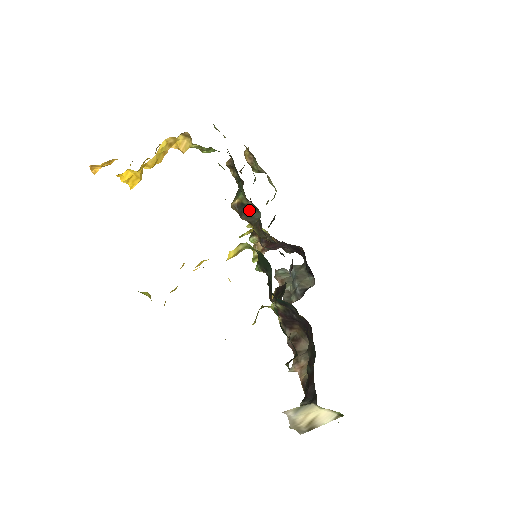
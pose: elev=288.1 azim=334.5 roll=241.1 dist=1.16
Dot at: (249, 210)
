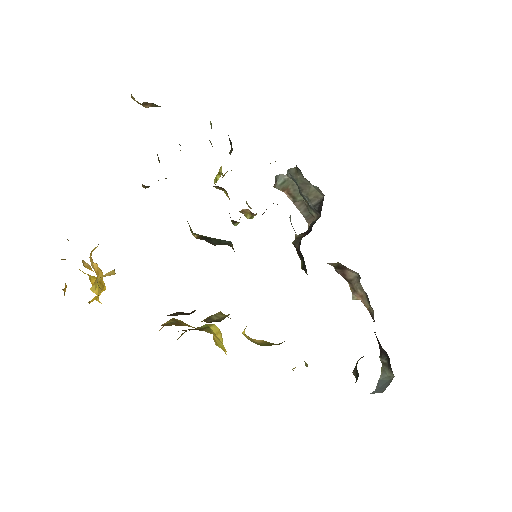
Dot at: (215, 241)
